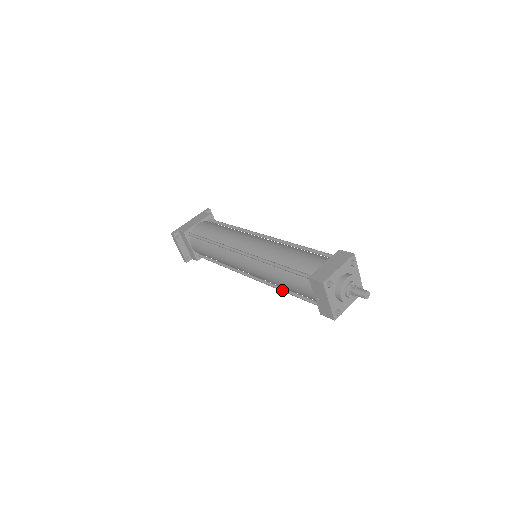
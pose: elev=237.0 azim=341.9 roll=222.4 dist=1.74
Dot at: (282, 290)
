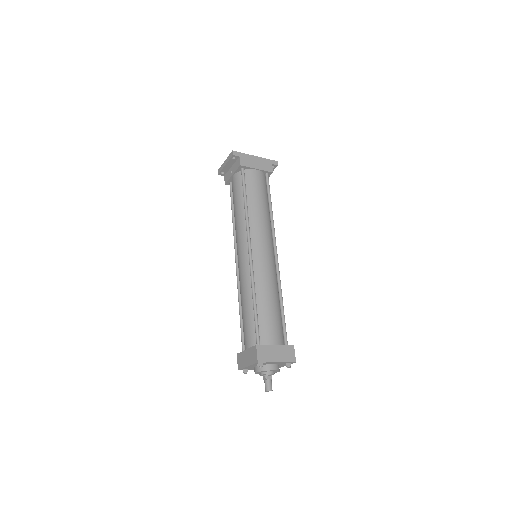
Dot at: (239, 304)
